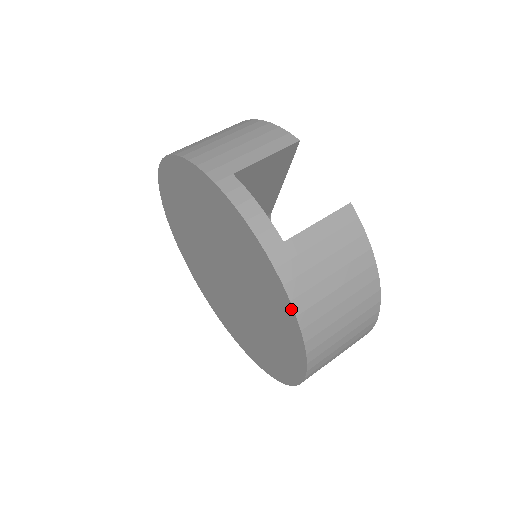
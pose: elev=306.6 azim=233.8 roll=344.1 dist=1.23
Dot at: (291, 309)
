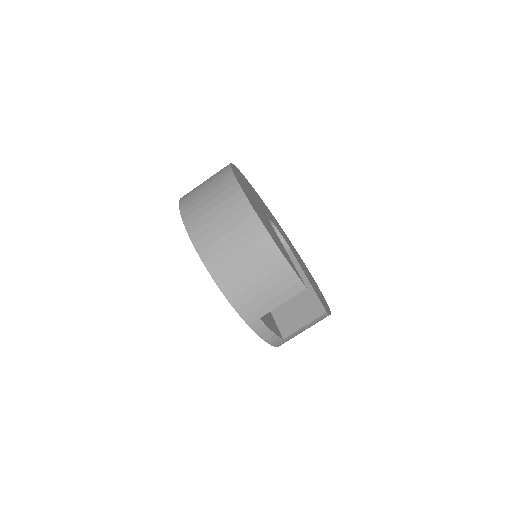
Dot at: occluded
